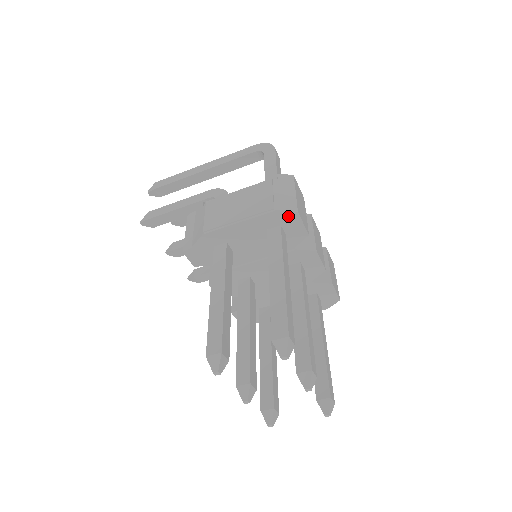
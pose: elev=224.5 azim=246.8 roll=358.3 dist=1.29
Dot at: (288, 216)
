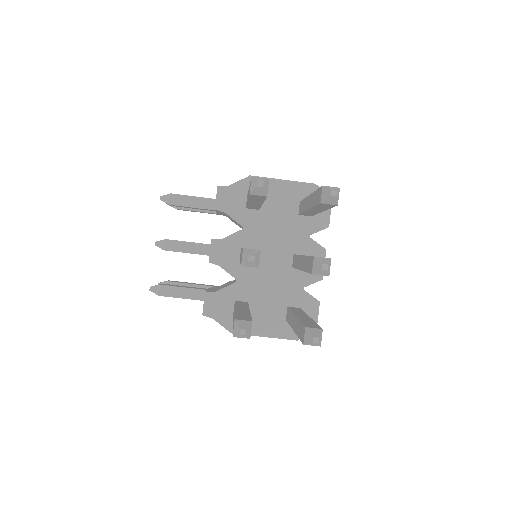
Dot at: occluded
